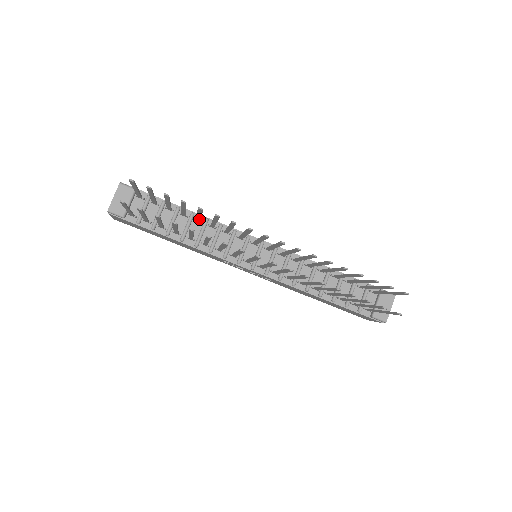
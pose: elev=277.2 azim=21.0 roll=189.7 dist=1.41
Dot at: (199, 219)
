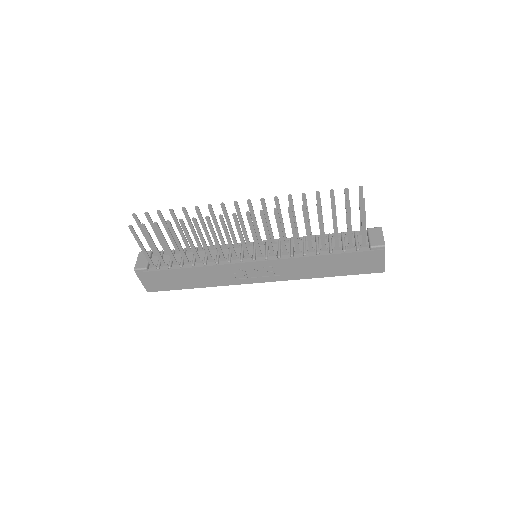
Dot at: (198, 241)
